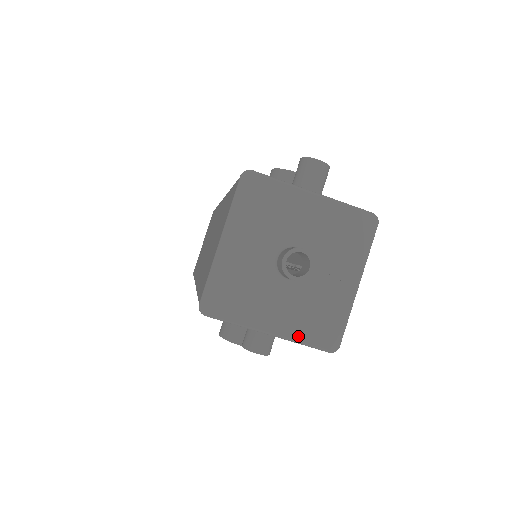
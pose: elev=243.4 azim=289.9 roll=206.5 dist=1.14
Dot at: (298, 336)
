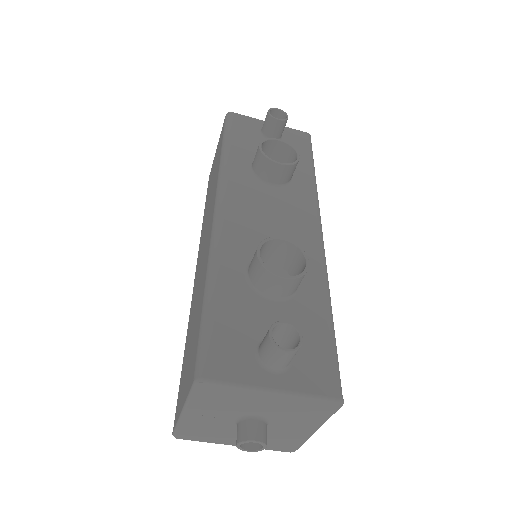
Dot at: occluded
